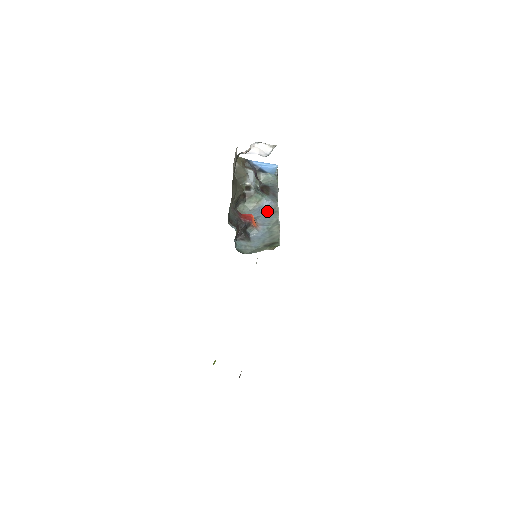
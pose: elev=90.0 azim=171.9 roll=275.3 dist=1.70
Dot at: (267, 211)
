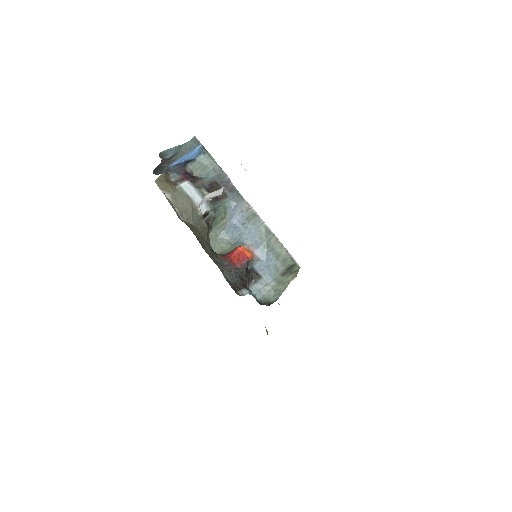
Dot at: (243, 220)
